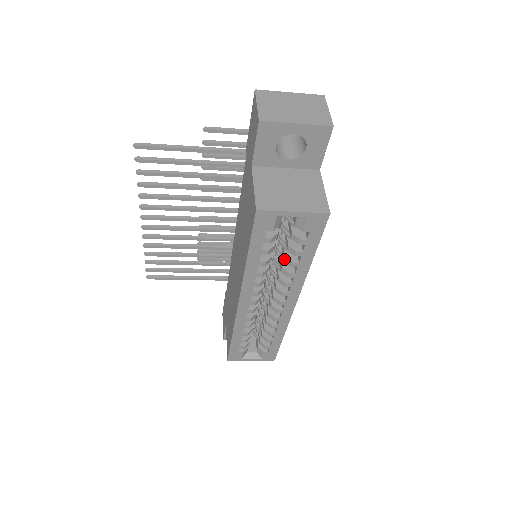
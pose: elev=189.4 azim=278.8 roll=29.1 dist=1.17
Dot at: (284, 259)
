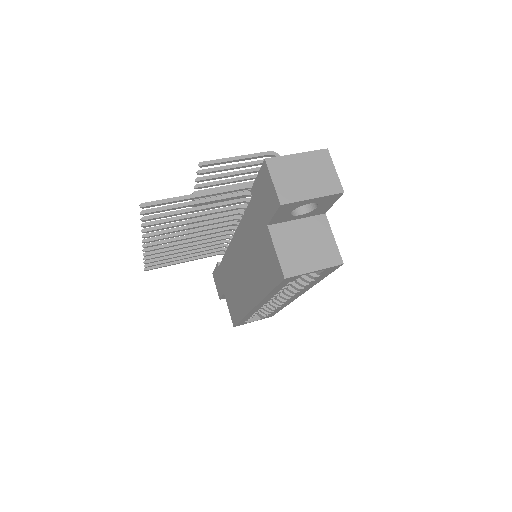
Dot at: (296, 282)
